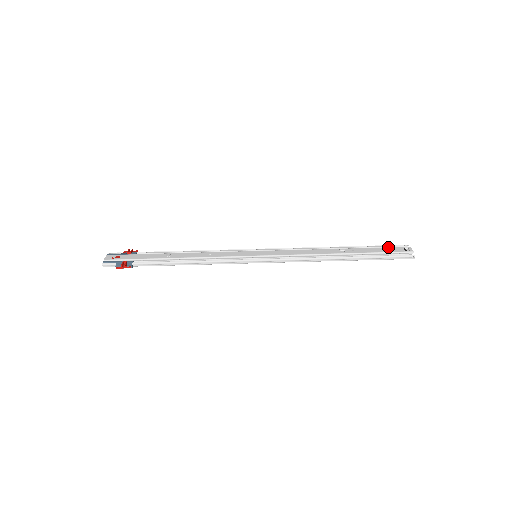
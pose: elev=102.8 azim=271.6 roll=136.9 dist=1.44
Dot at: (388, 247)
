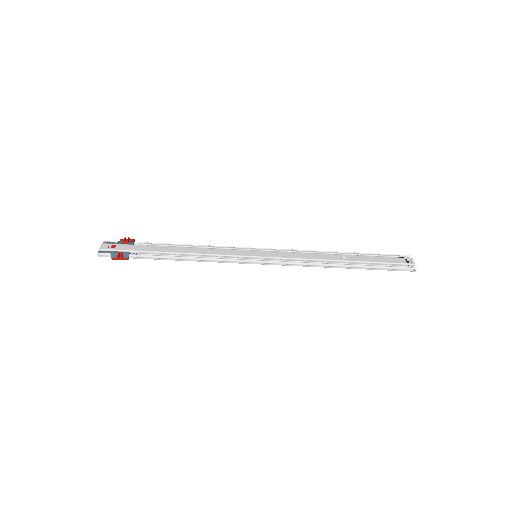
Dot at: (390, 257)
